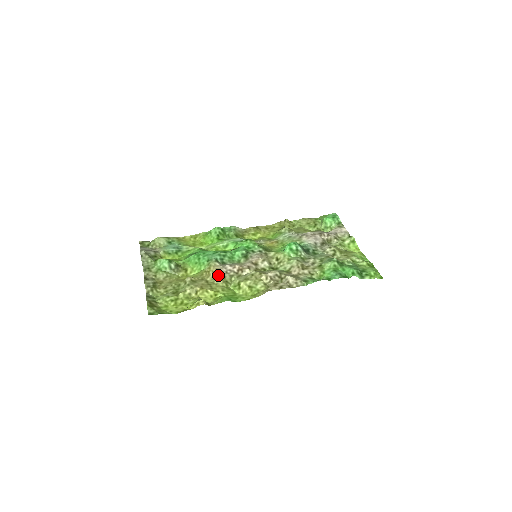
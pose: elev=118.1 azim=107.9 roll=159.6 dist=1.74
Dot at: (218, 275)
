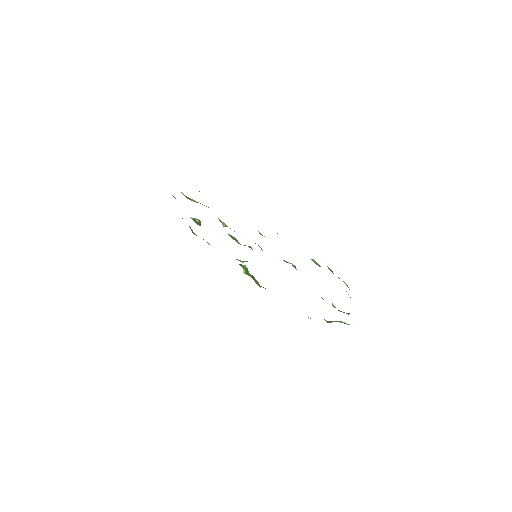
Dot at: occluded
